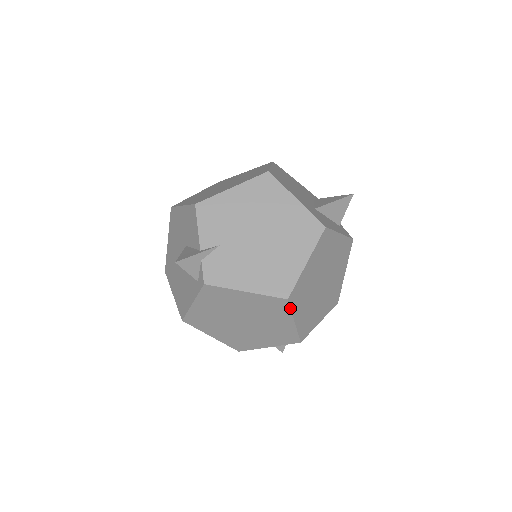
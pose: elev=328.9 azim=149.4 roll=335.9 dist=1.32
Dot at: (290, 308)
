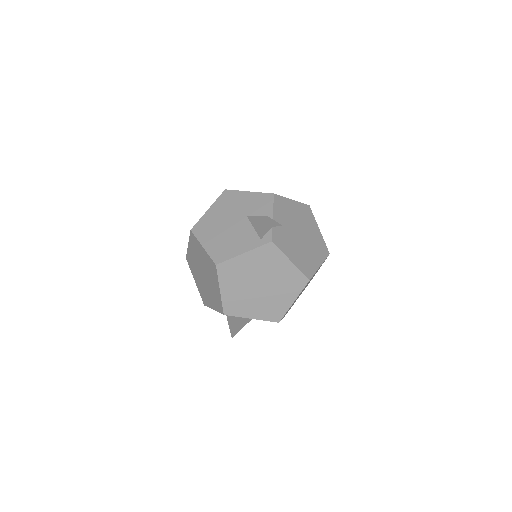
Dot at: occluded
